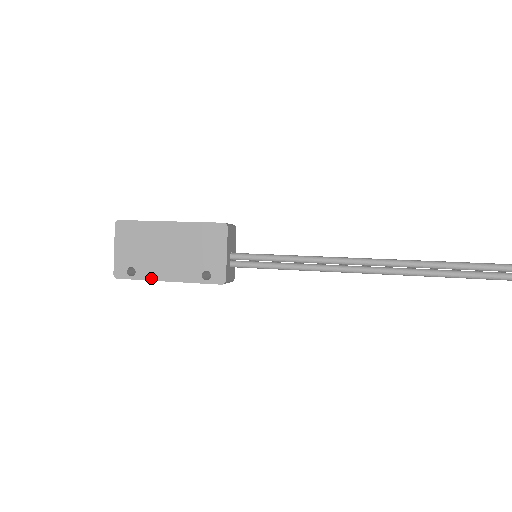
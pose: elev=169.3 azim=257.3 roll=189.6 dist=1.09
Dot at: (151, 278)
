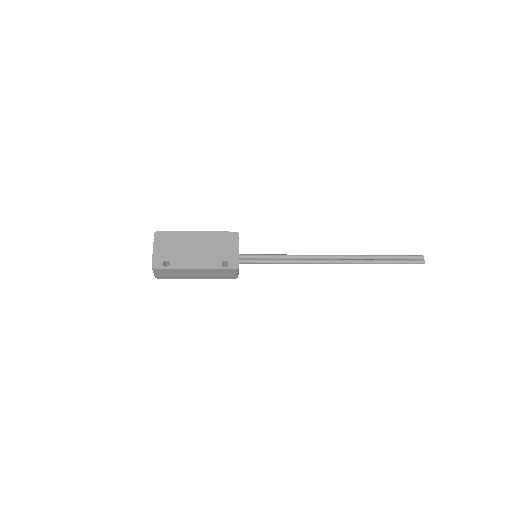
Dot at: (182, 267)
